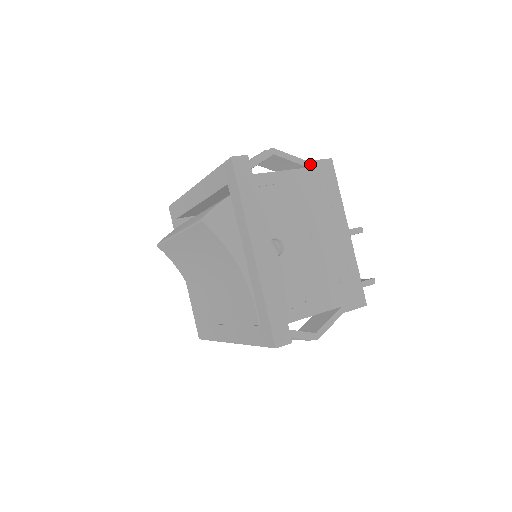
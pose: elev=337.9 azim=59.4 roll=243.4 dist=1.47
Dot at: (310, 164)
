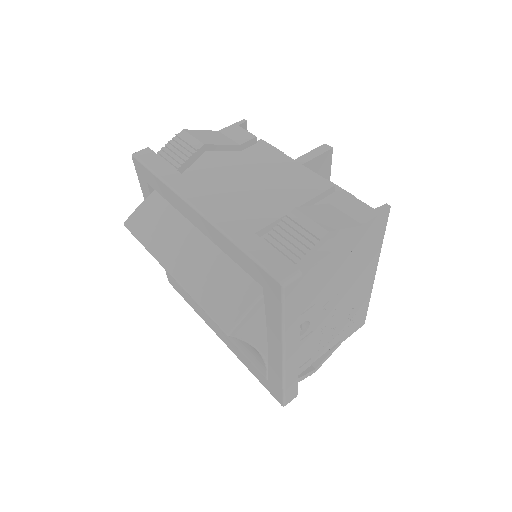
Dot at: (365, 227)
